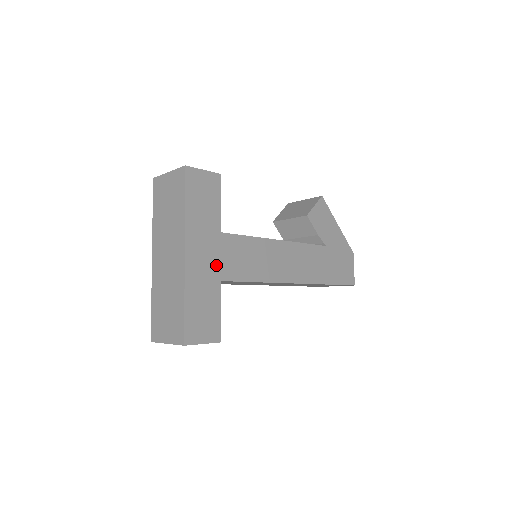
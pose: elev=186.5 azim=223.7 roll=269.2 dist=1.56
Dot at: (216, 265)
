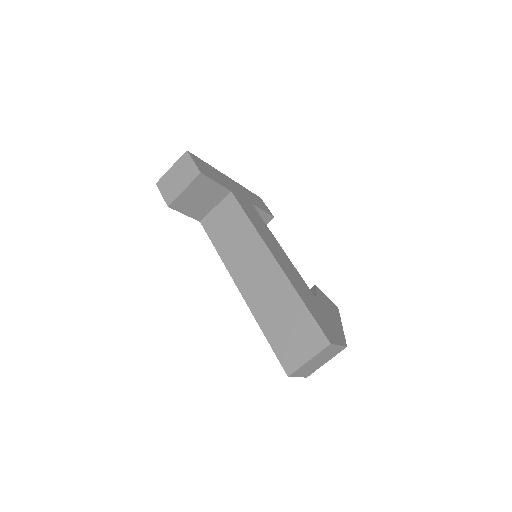
Dot at: (236, 193)
